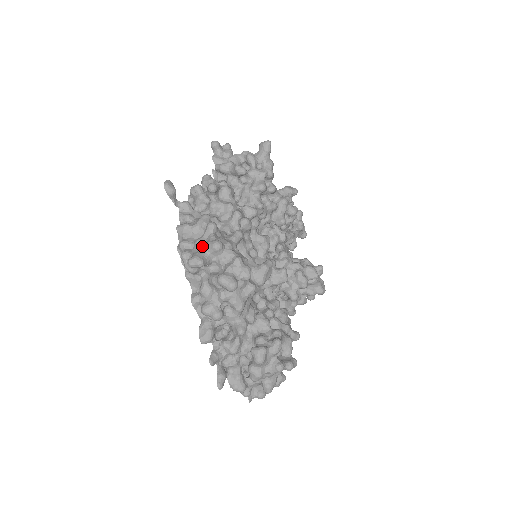
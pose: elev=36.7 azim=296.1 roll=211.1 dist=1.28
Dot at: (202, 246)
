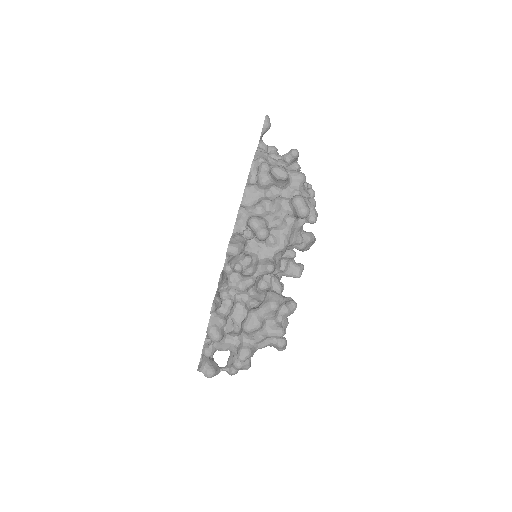
Dot at: (286, 169)
